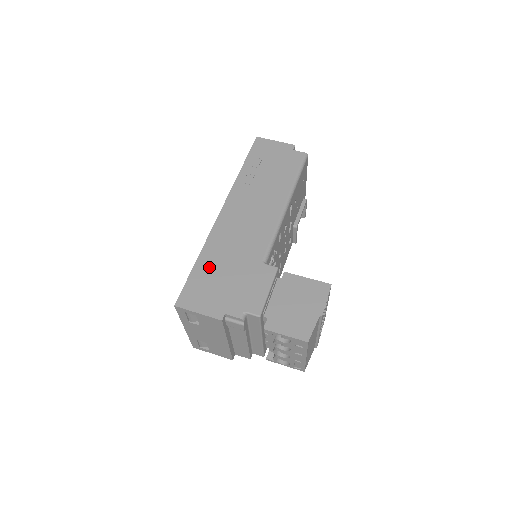
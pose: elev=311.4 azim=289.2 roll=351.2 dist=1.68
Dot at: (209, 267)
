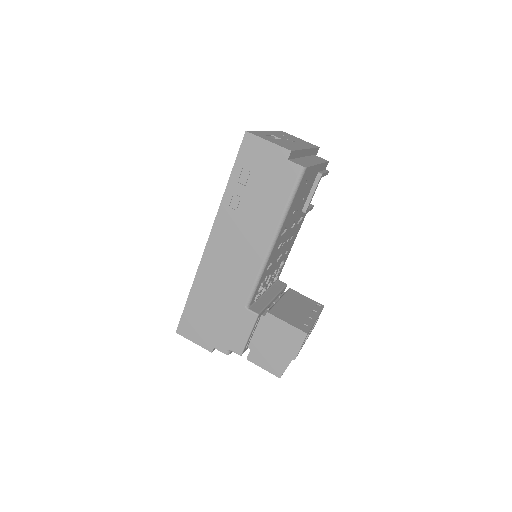
Dot at: (200, 303)
